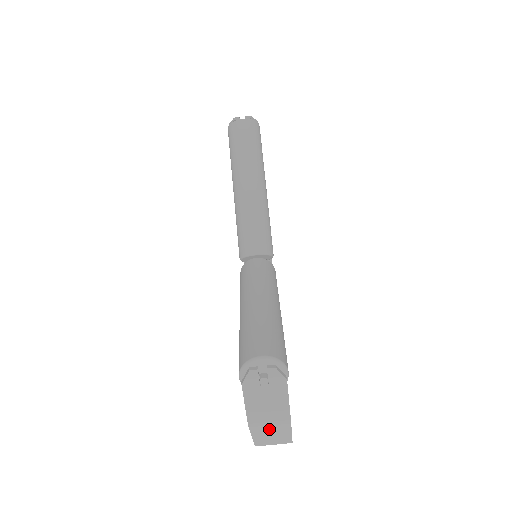
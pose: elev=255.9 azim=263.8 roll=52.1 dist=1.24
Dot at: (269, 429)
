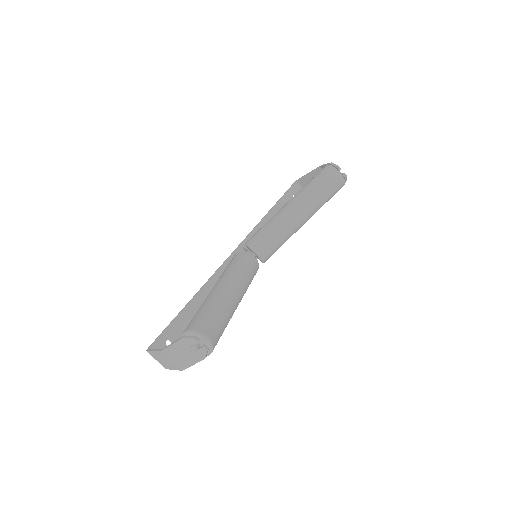
Dot at: (167, 360)
